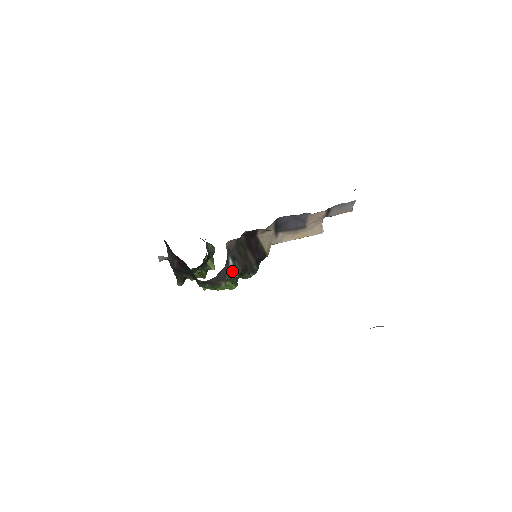
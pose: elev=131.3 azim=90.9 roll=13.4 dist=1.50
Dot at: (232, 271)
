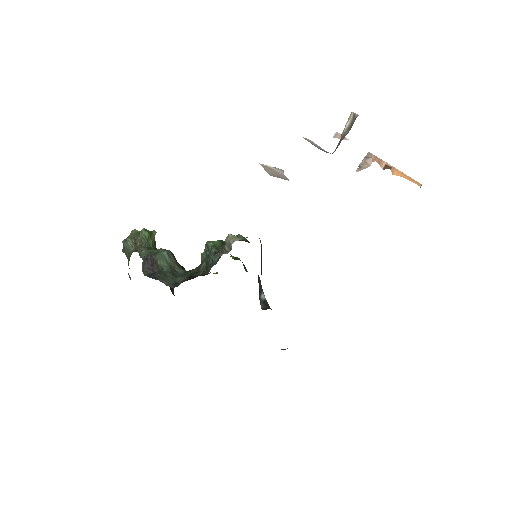
Dot at: (262, 290)
